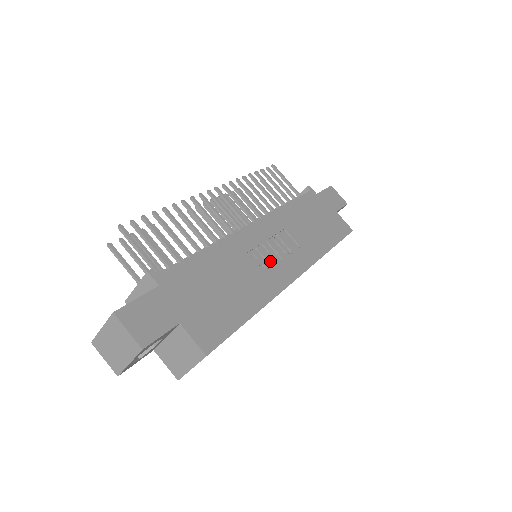
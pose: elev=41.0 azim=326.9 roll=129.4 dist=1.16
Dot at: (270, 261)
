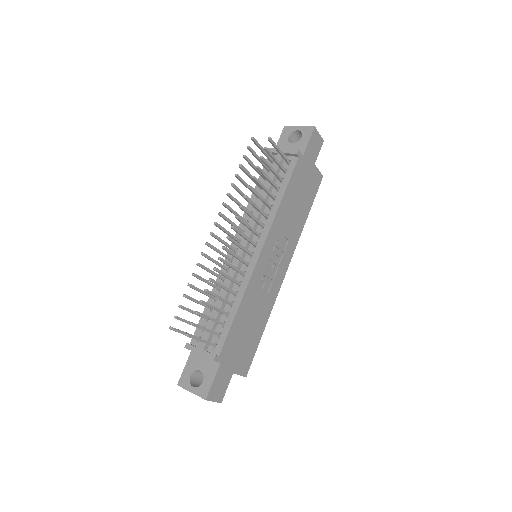
Dot at: (271, 275)
